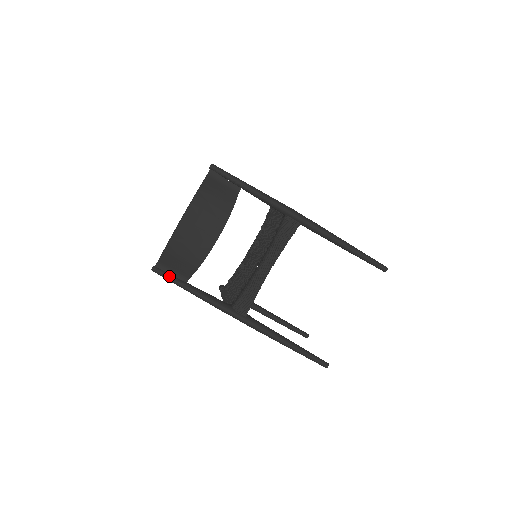
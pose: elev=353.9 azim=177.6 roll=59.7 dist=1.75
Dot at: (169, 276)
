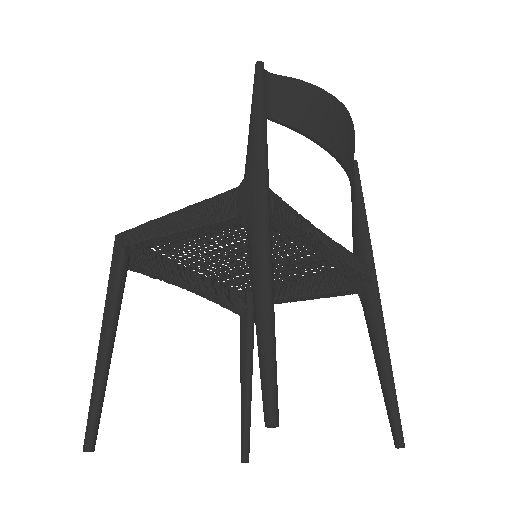
Dot at: (265, 85)
